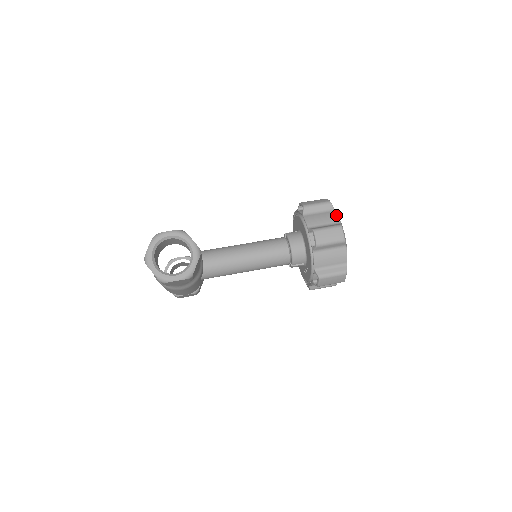
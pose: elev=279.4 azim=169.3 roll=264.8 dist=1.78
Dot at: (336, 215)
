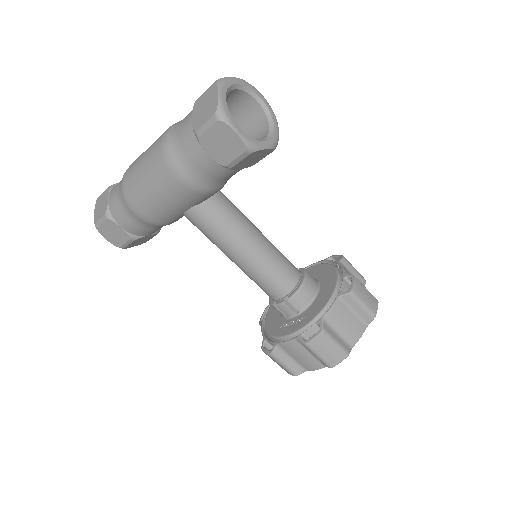
Dot at: occluded
